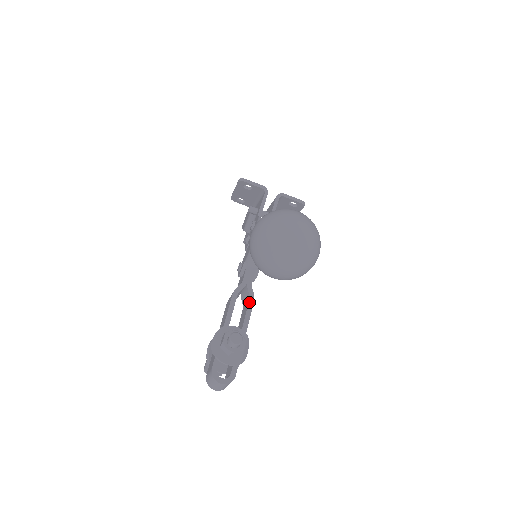
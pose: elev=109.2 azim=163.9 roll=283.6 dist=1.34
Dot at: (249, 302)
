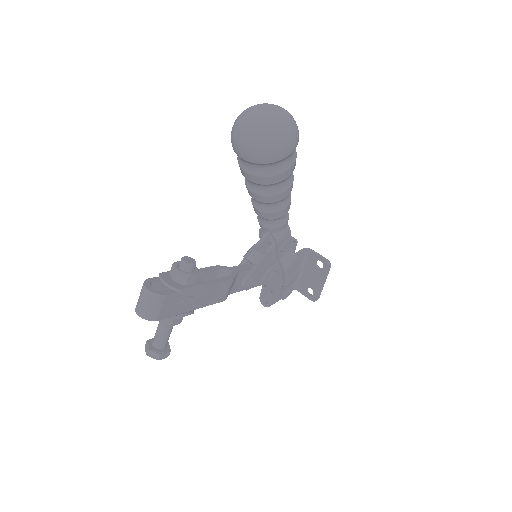
Dot at: (226, 276)
